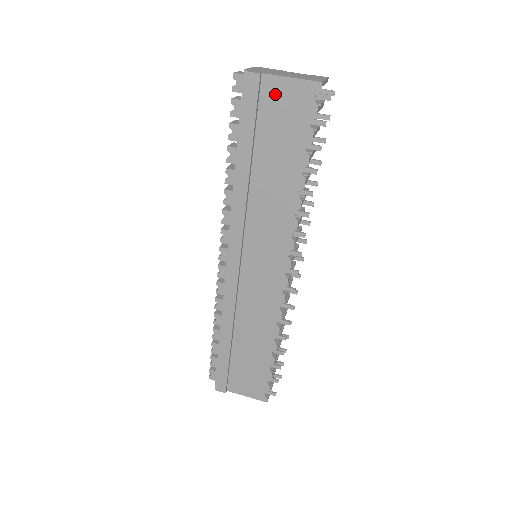
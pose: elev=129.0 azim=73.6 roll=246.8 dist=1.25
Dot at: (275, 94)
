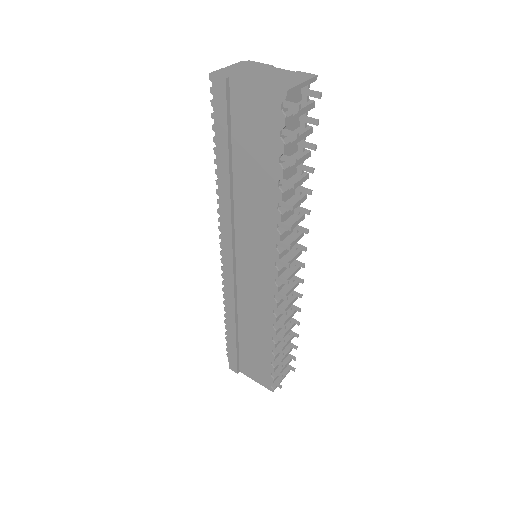
Dot at: (244, 100)
